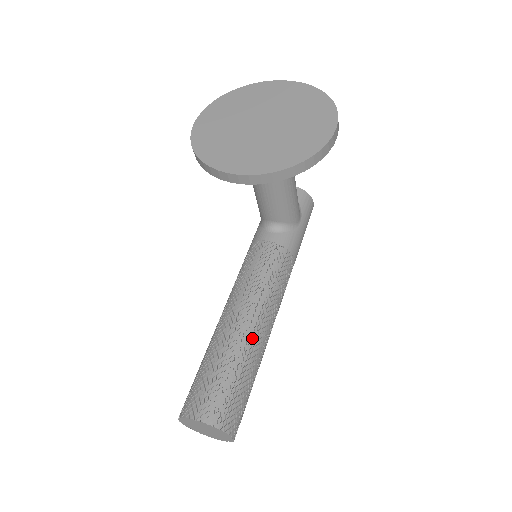
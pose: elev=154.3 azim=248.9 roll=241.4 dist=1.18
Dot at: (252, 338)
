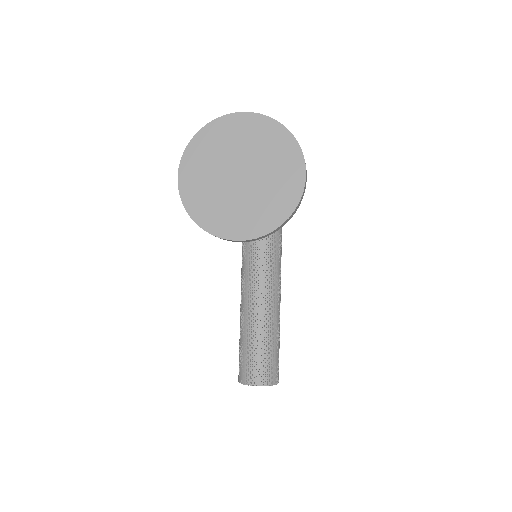
Dot at: (271, 317)
